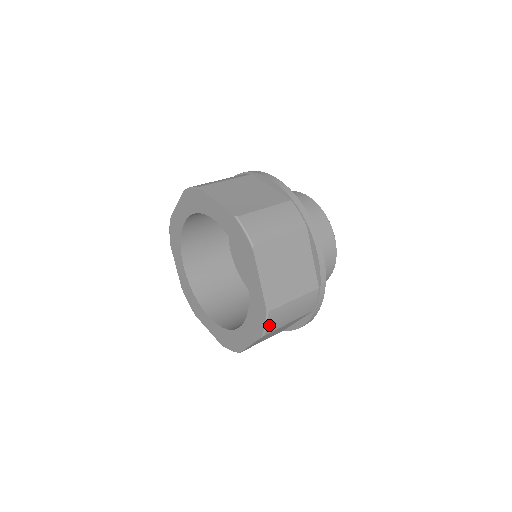
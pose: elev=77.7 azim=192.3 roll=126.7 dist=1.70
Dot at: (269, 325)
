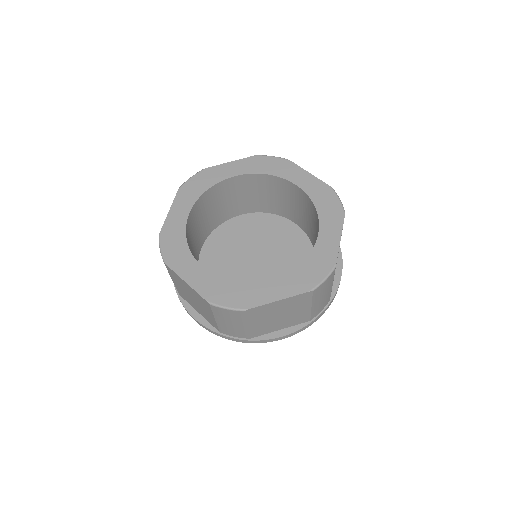
Dot at: (341, 204)
